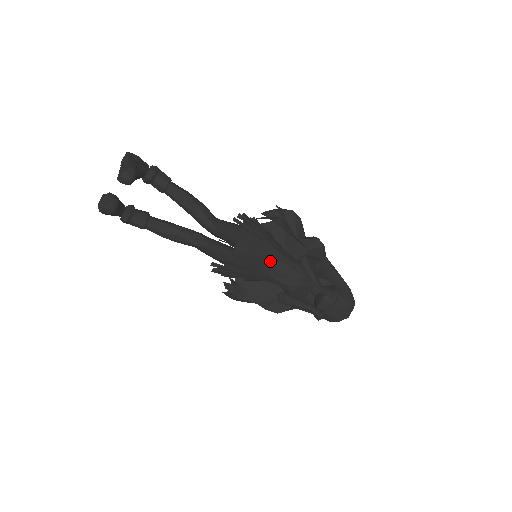
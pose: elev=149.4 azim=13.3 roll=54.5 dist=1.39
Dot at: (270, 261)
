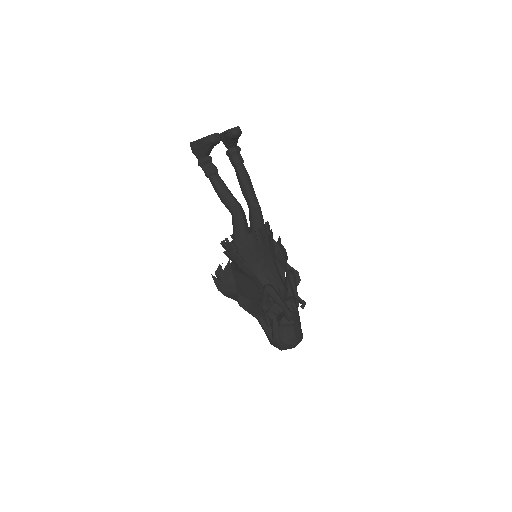
Dot at: (270, 259)
